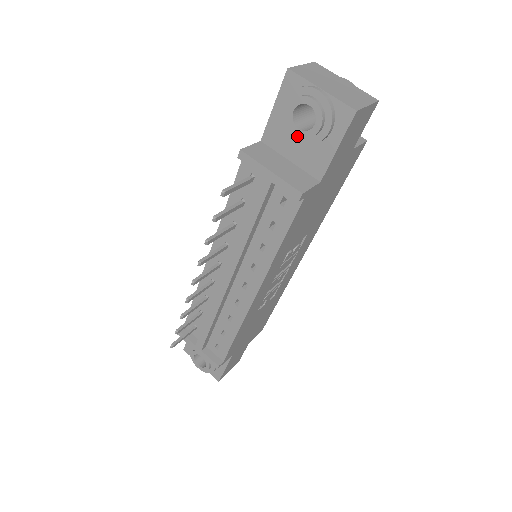
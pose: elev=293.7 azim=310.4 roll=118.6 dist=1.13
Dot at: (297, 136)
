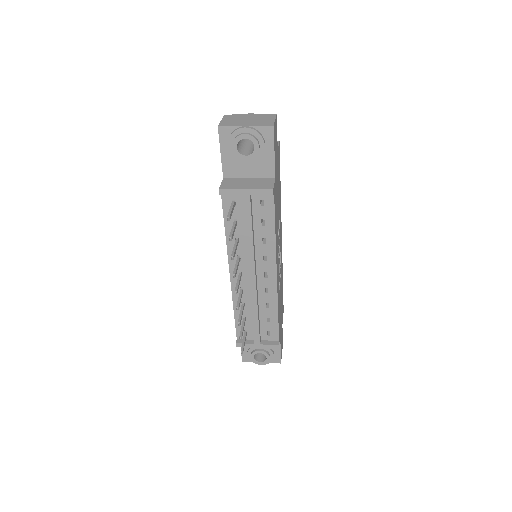
Dot at: (246, 161)
